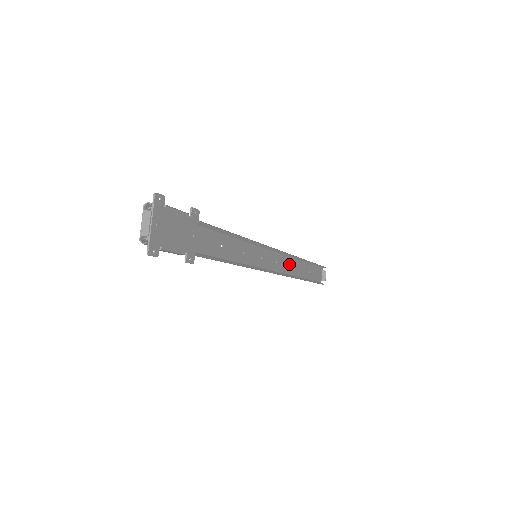
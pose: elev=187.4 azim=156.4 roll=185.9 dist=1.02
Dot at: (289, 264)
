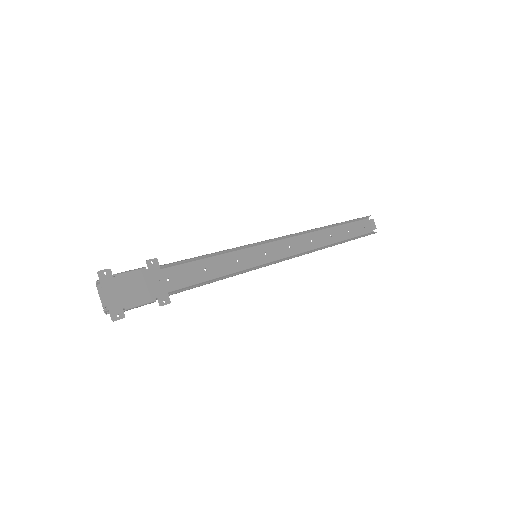
Dot at: (311, 239)
